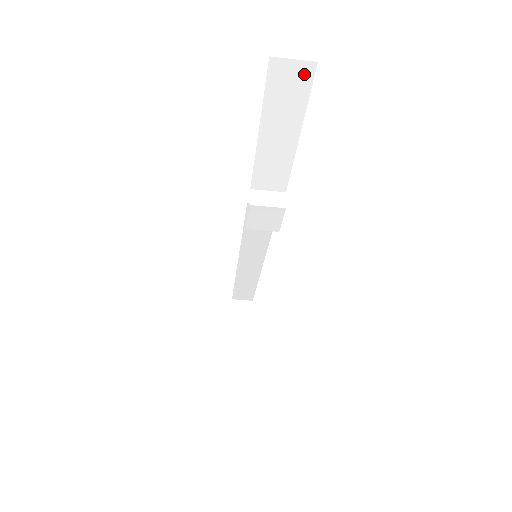
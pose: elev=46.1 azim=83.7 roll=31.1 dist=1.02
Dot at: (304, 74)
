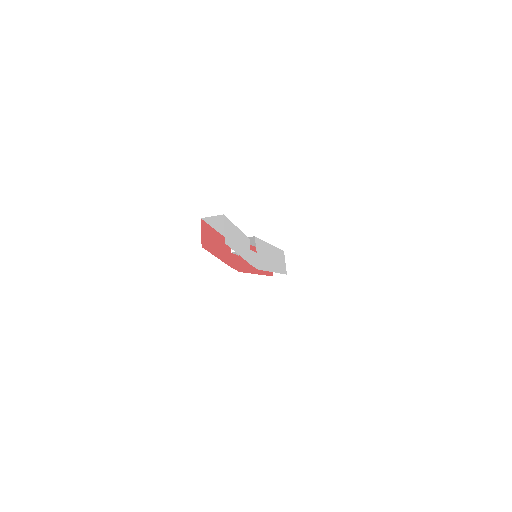
Dot at: (221, 217)
